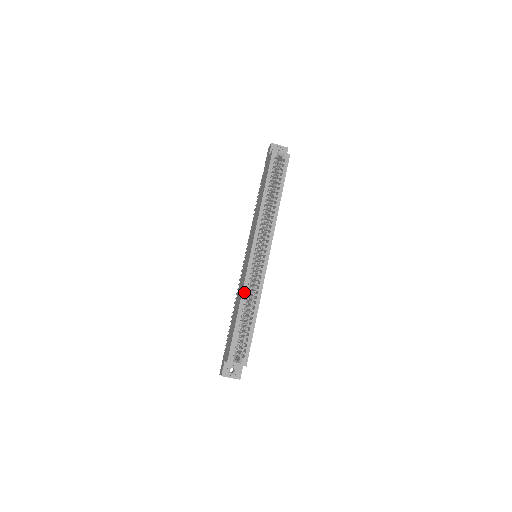
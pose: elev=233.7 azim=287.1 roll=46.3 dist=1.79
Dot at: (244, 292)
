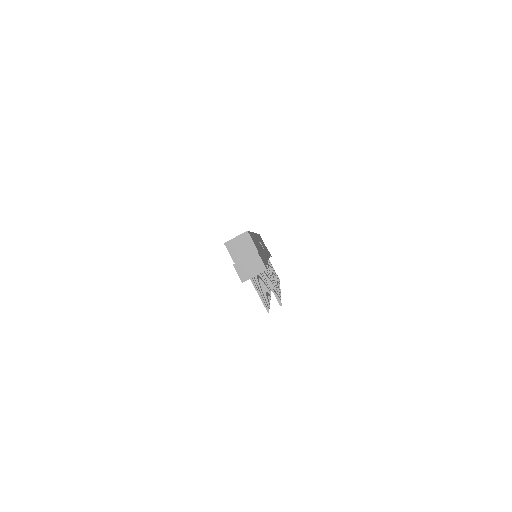
Dot at: occluded
